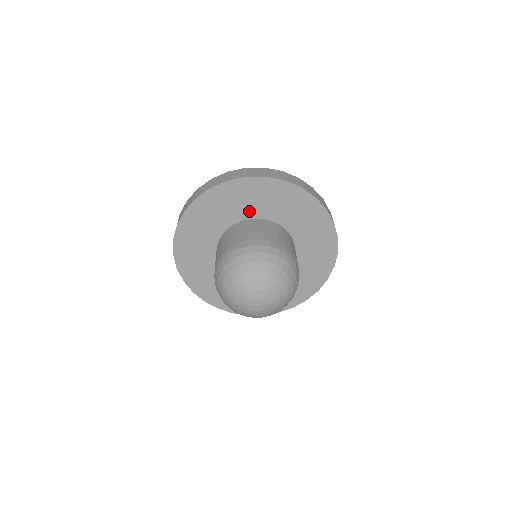
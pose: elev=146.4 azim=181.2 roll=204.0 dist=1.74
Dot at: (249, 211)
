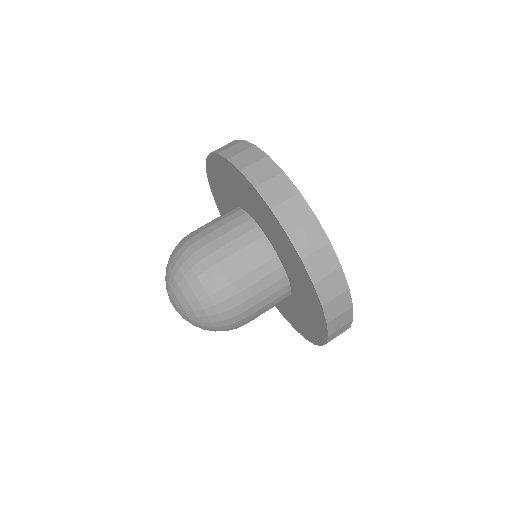
Dot at: (243, 202)
